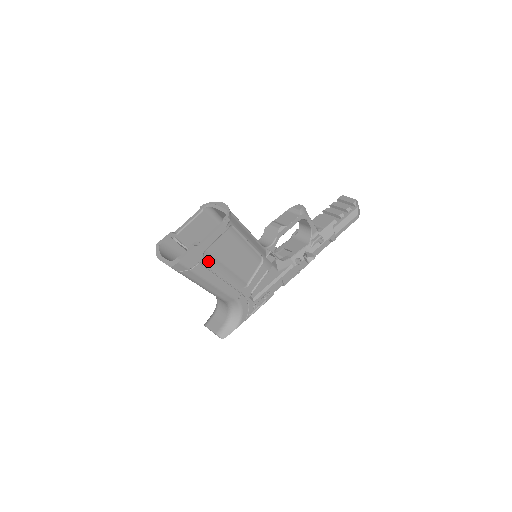
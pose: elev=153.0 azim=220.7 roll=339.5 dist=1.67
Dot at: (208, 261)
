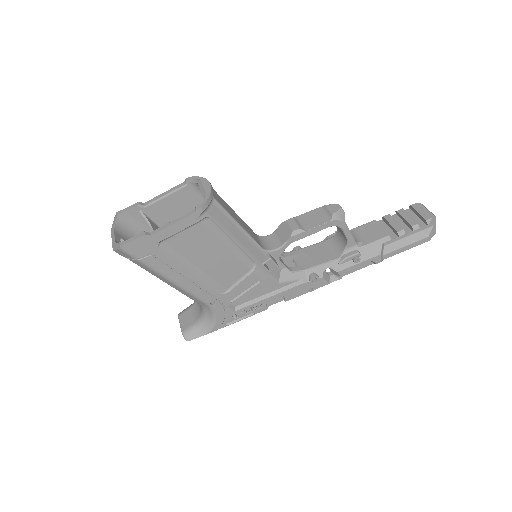
Dot at: (165, 255)
